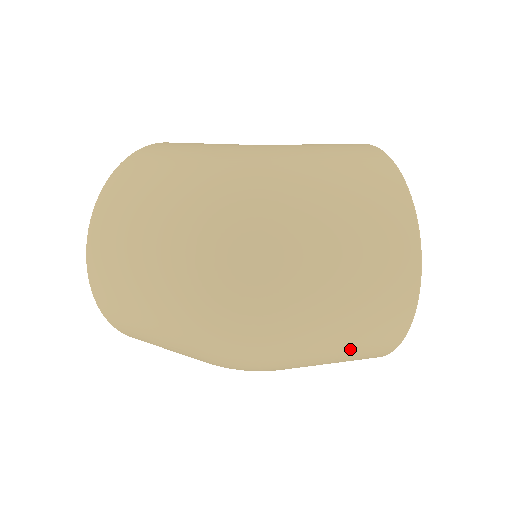
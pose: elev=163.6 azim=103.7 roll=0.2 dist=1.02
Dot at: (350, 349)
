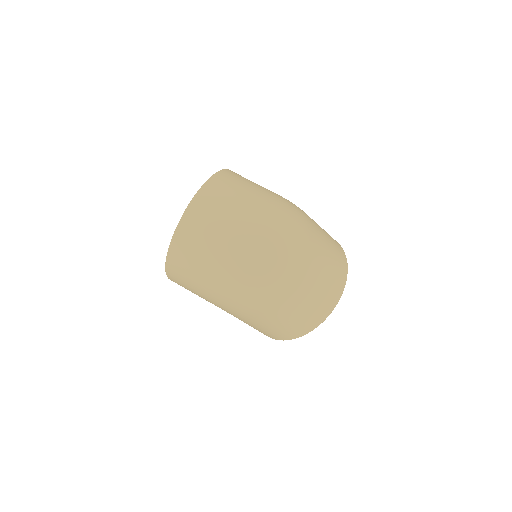
Dot at: (297, 316)
